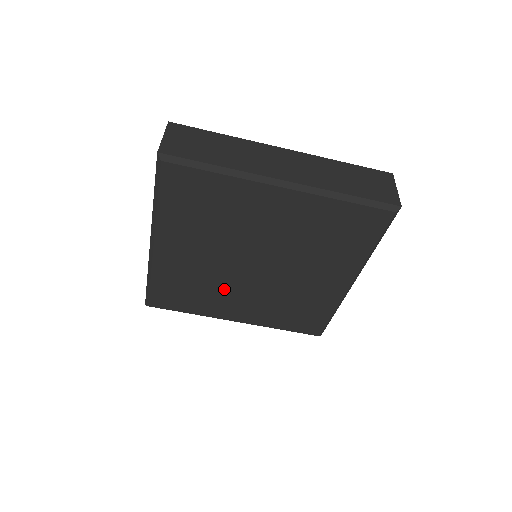
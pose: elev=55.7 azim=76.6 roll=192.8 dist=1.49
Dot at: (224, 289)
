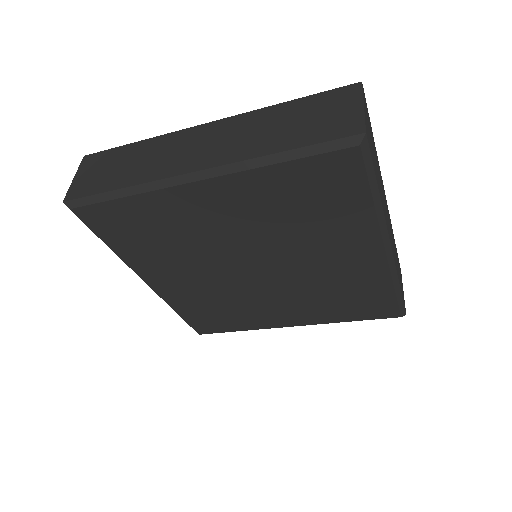
Dot at: (190, 260)
